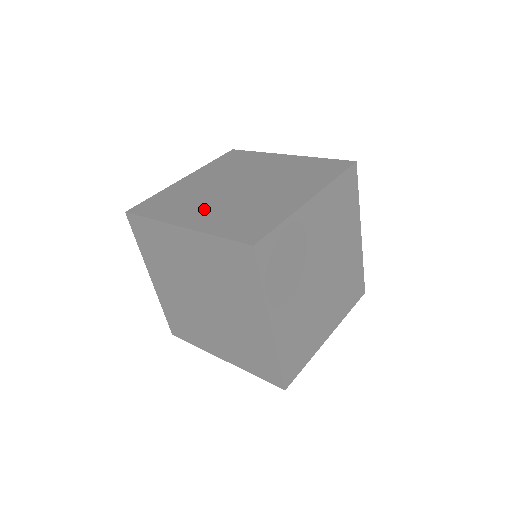
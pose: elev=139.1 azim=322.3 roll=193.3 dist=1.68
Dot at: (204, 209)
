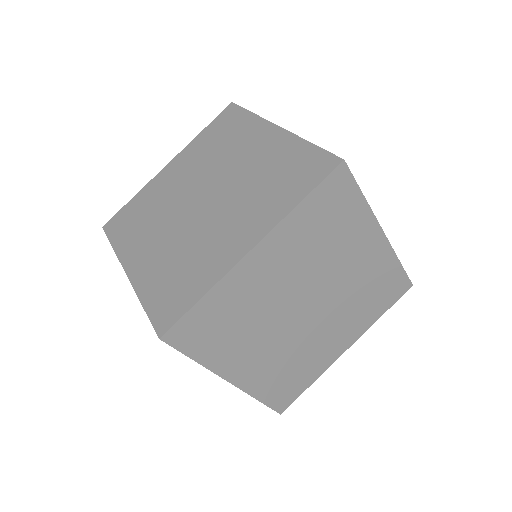
Dot at: (259, 353)
